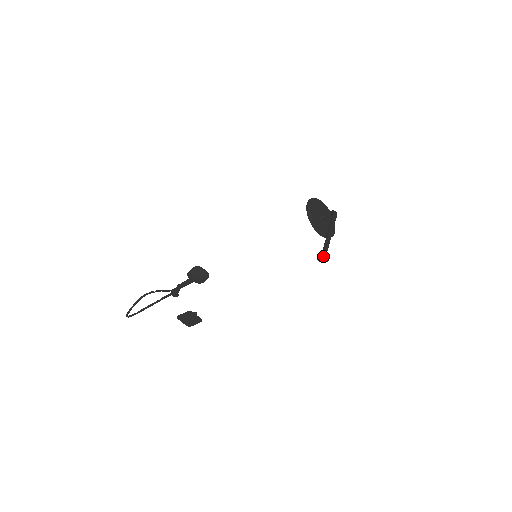
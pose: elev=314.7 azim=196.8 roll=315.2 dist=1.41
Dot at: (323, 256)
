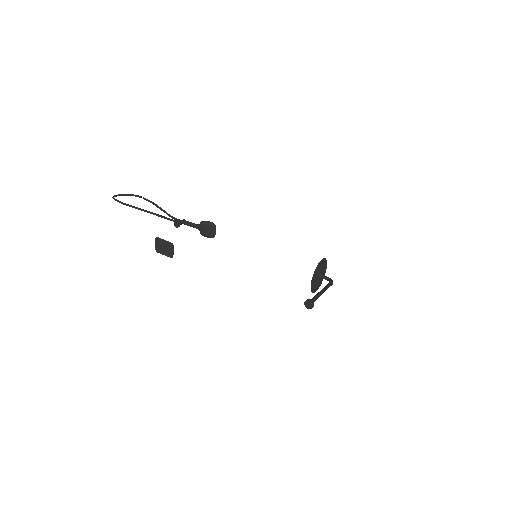
Dot at: (310, 303)
